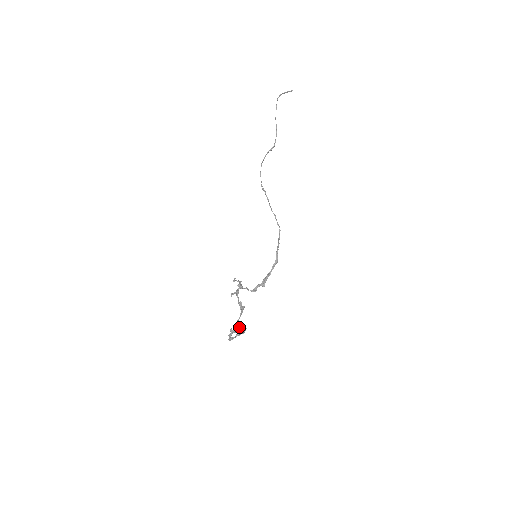
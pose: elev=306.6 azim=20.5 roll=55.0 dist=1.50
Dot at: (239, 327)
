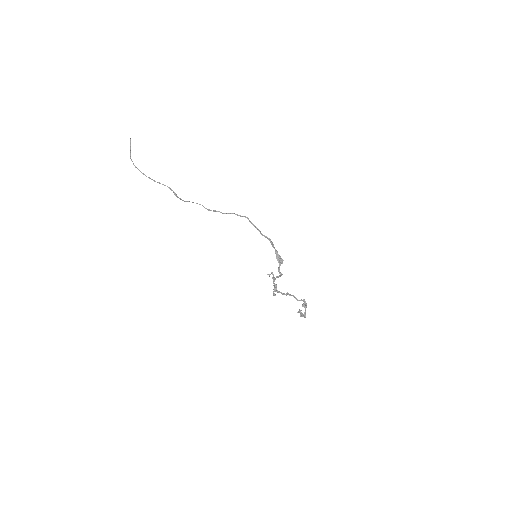
Dot at: occluded
